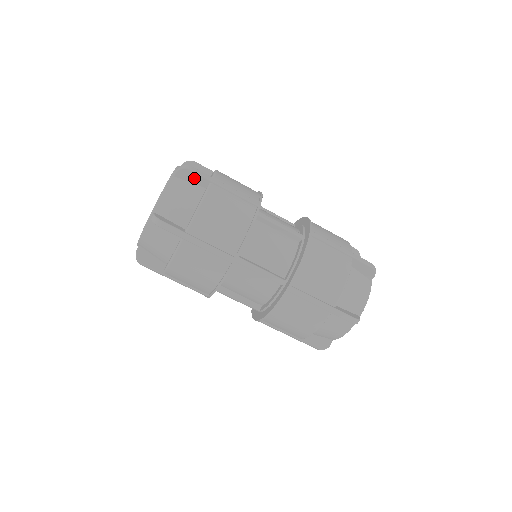
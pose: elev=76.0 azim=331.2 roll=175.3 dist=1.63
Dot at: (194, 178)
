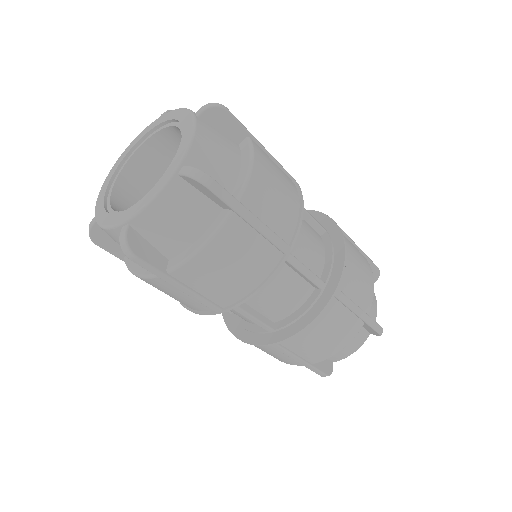
Dot at: (210, 194)
